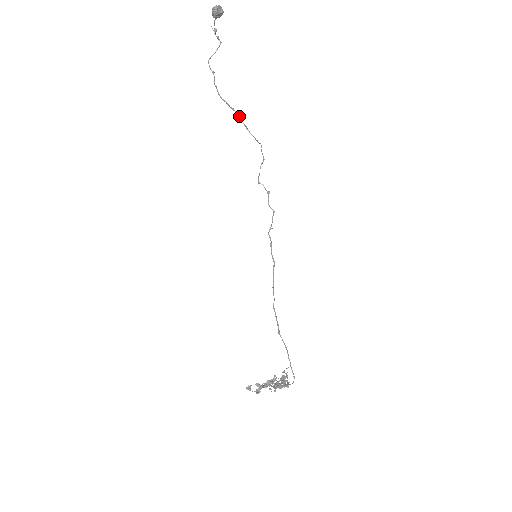
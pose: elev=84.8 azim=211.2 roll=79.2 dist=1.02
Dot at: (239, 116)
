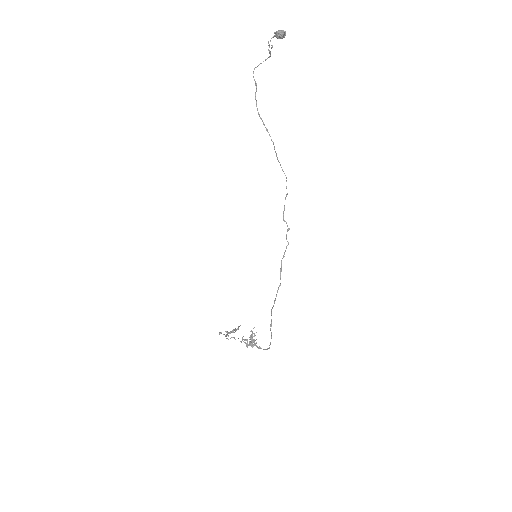
Dot at: (272, 141)
